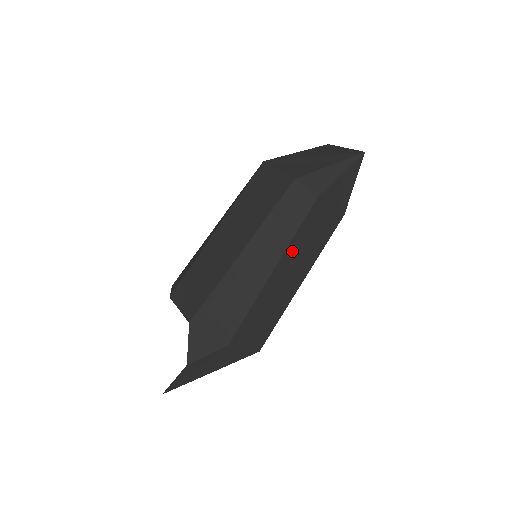
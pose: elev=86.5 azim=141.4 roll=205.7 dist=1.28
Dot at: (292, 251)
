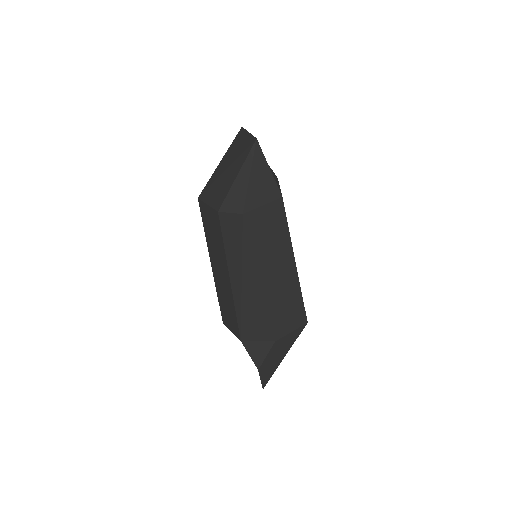
Dot at: (262, 258)
